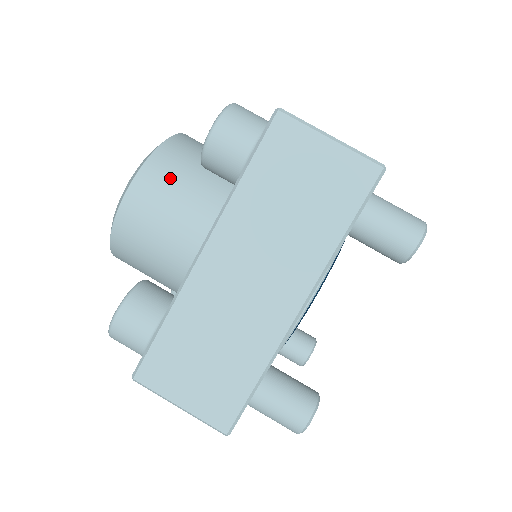
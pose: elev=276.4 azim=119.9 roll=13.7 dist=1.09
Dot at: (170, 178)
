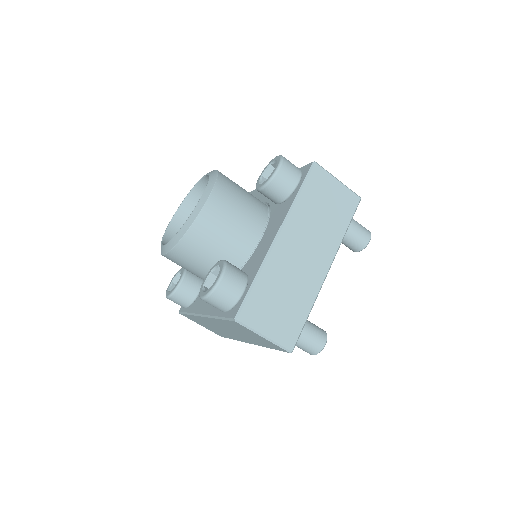
Dot at: (231, 196)
